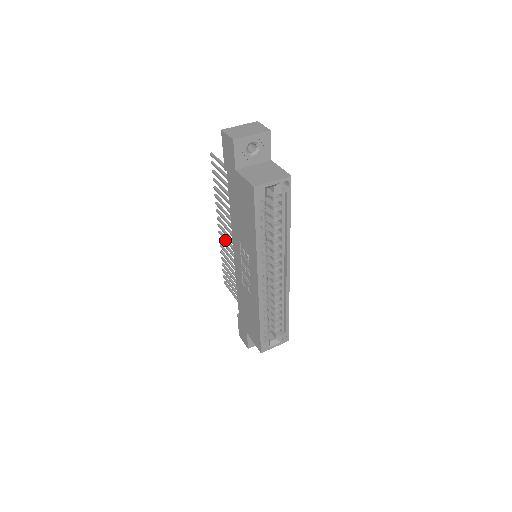
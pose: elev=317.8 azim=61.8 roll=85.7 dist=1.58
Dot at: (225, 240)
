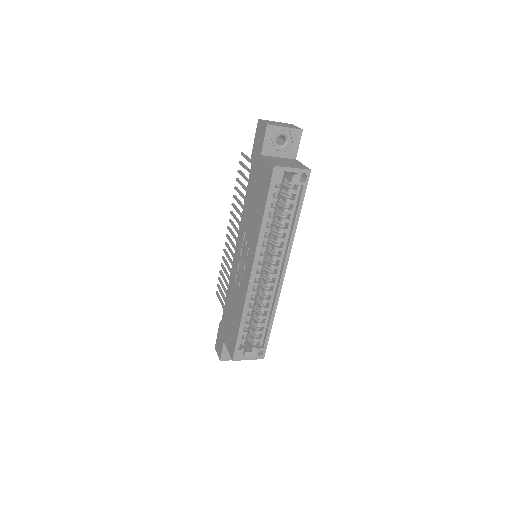
Dot at: (230, 241)
